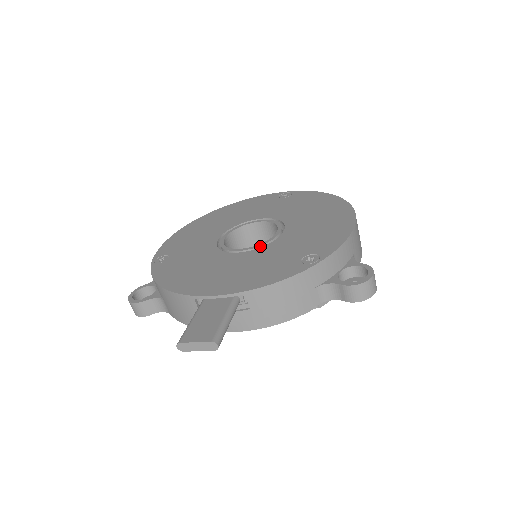
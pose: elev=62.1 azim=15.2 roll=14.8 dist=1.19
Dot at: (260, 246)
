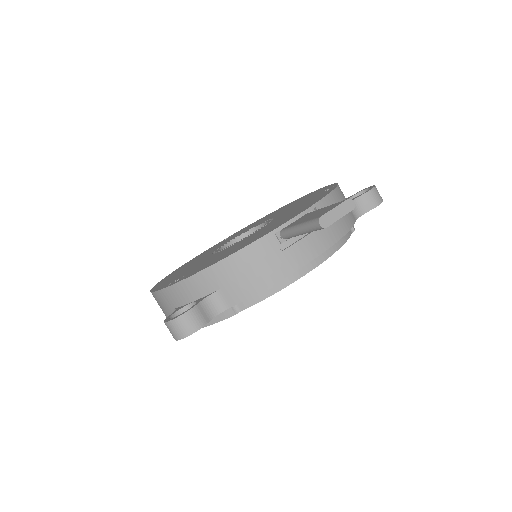
Dot at: (268, 223)
